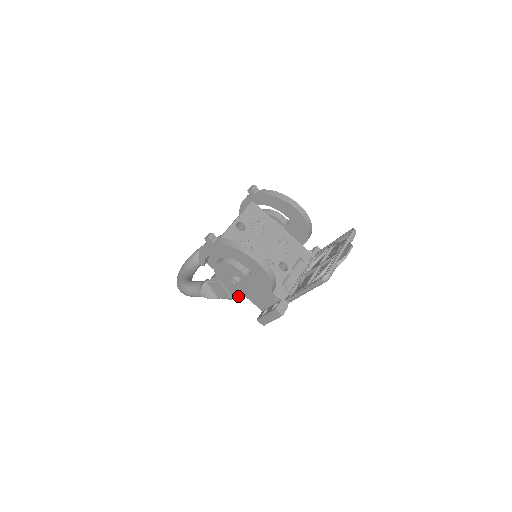
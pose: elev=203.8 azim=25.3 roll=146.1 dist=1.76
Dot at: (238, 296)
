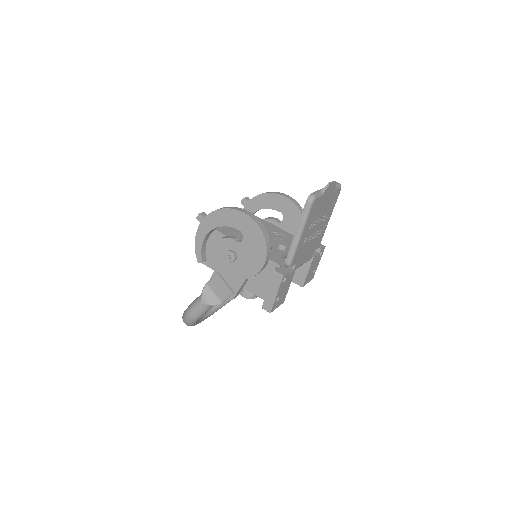
Dot at: (239, 285)
